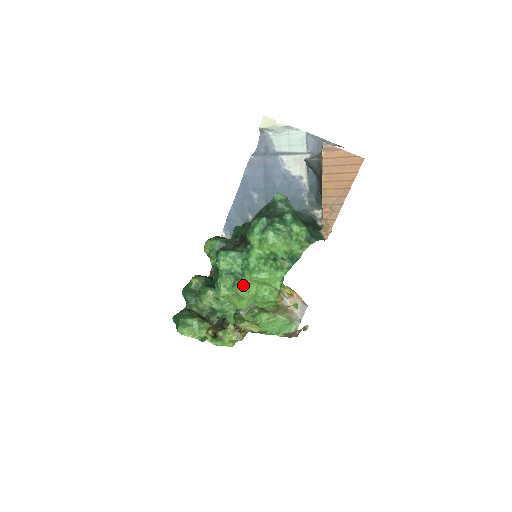
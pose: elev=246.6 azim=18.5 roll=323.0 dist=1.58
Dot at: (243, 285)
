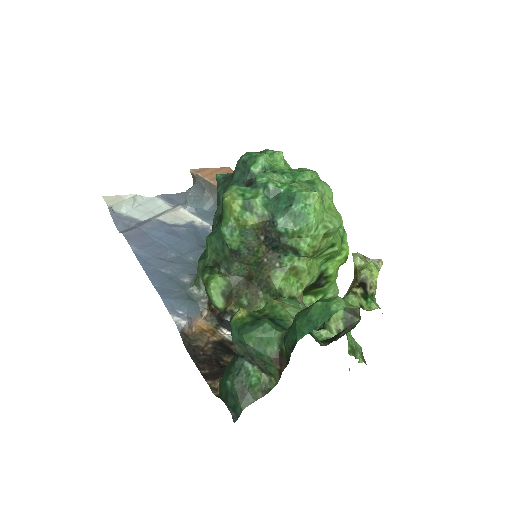
Dot at: occluded
